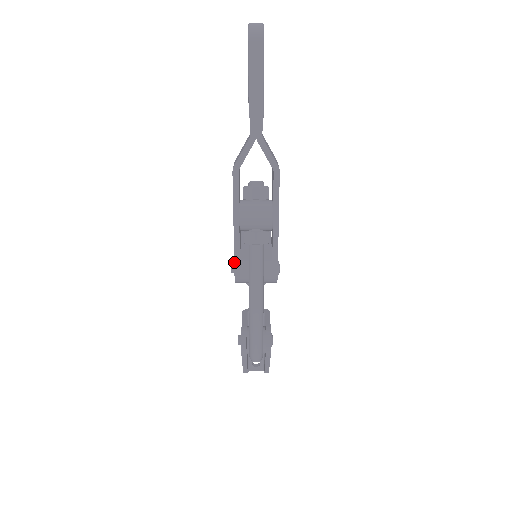
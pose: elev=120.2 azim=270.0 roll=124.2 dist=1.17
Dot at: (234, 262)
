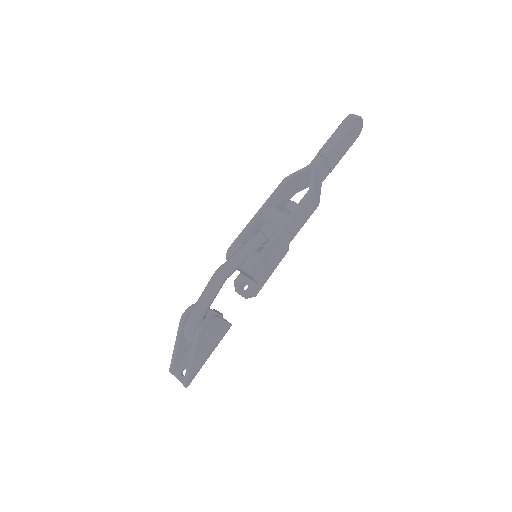
Dot at: (237, 237)
